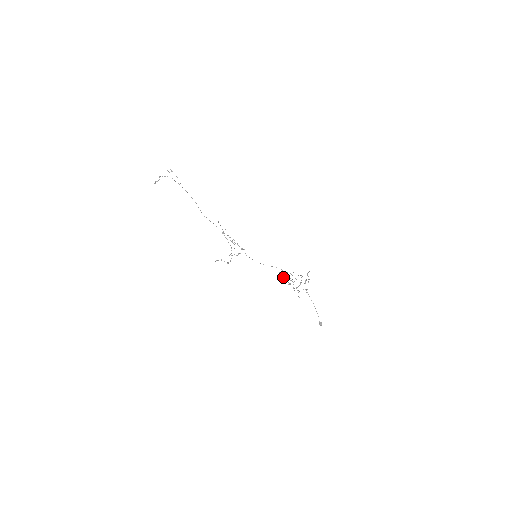
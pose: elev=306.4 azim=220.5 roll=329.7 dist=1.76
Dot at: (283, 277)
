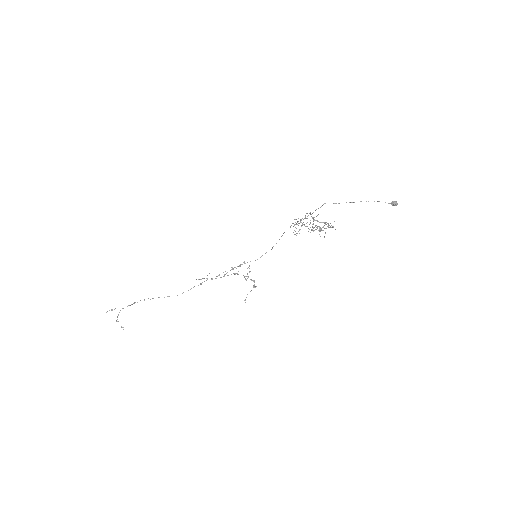
Dot at: occluded
